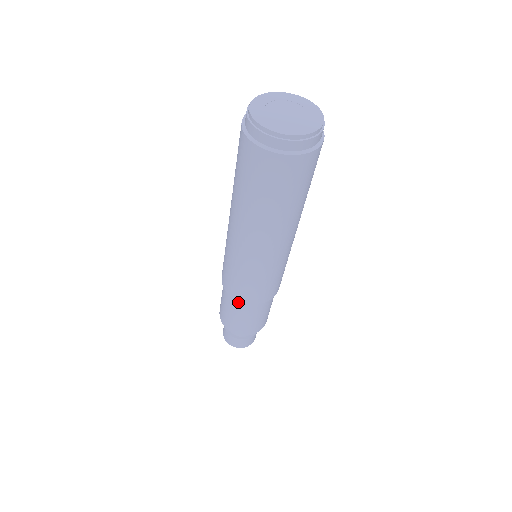
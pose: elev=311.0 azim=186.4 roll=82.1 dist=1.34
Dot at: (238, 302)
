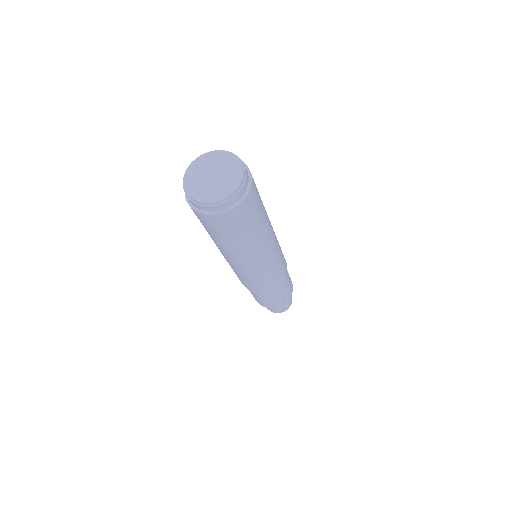
Dot at: occluded
